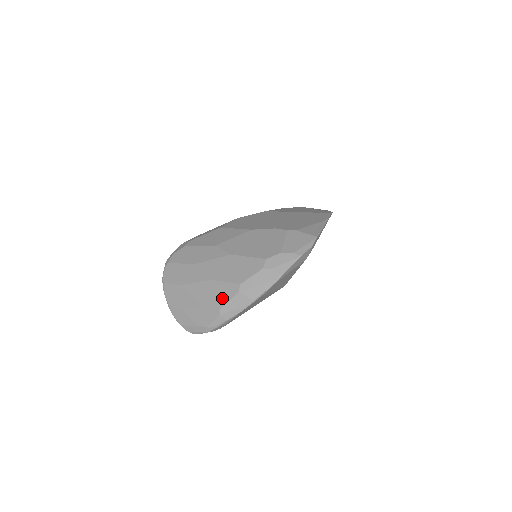
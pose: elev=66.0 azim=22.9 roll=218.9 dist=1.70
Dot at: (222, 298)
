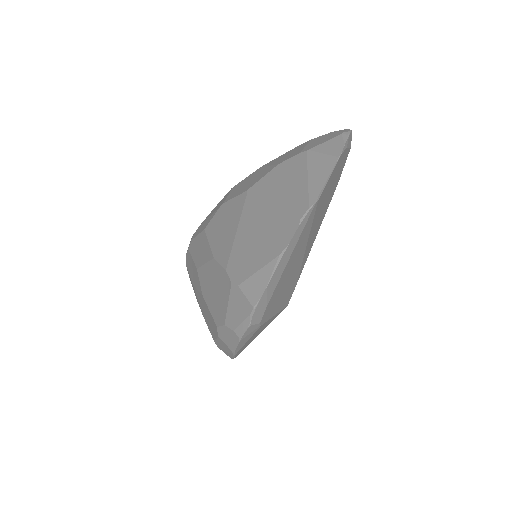
Dot at: occluded
